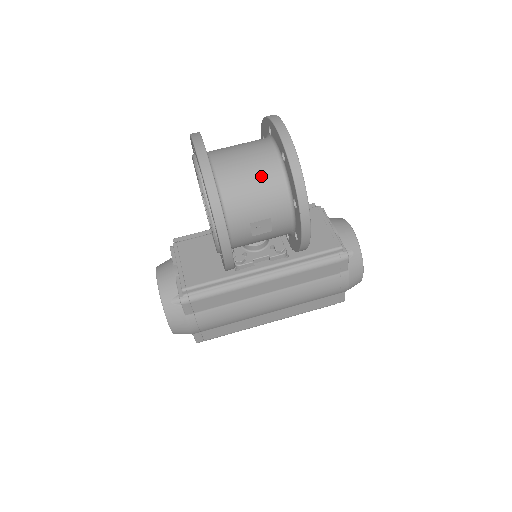
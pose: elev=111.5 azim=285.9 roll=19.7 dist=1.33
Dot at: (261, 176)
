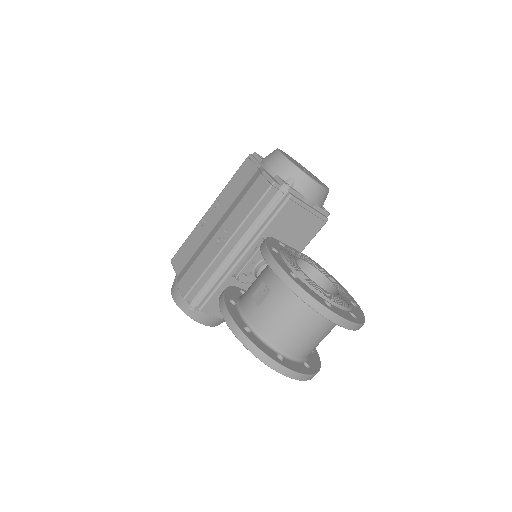
Dot at: occluded
